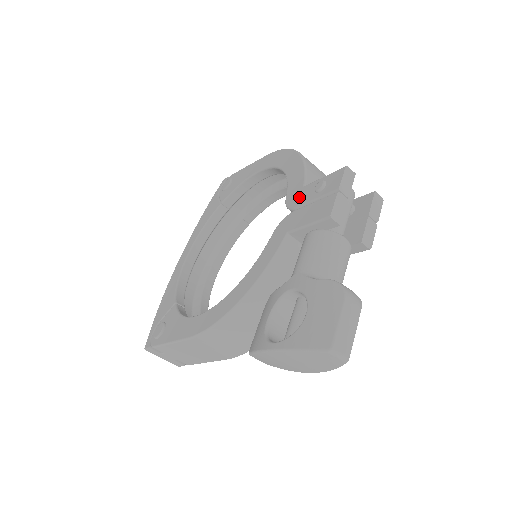
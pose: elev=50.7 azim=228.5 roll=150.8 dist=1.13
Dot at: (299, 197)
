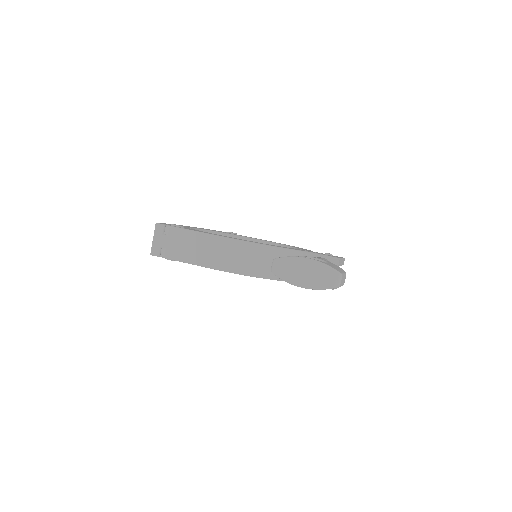
Dot at: (312, 251)
